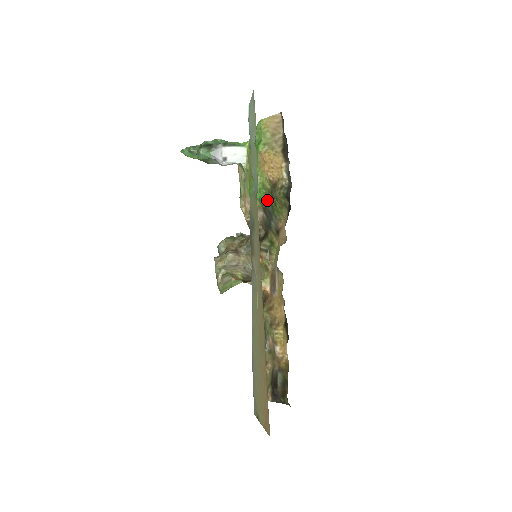
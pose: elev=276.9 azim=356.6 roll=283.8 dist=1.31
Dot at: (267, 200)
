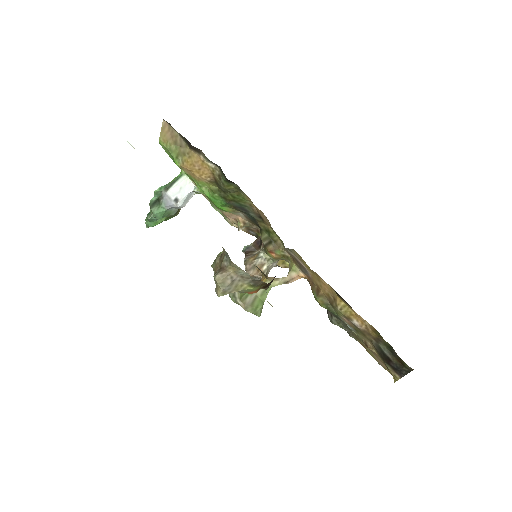
Dot at: (226, 200)
